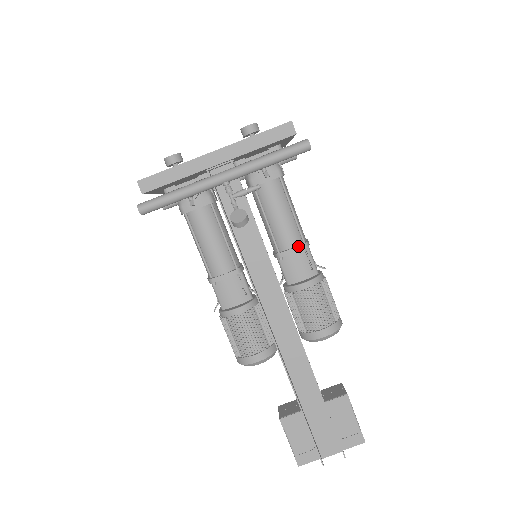
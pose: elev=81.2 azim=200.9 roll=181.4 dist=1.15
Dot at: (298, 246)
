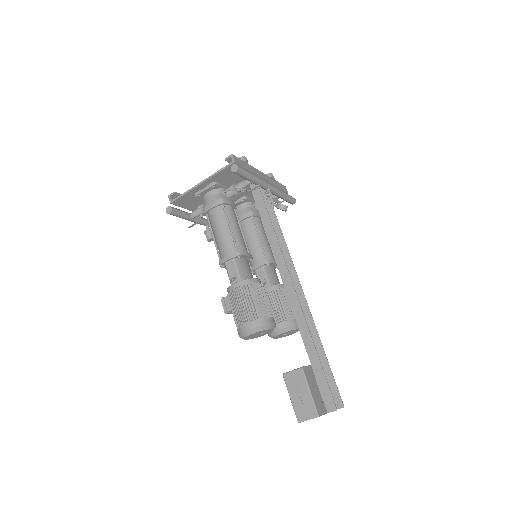
Dot at: occluded
